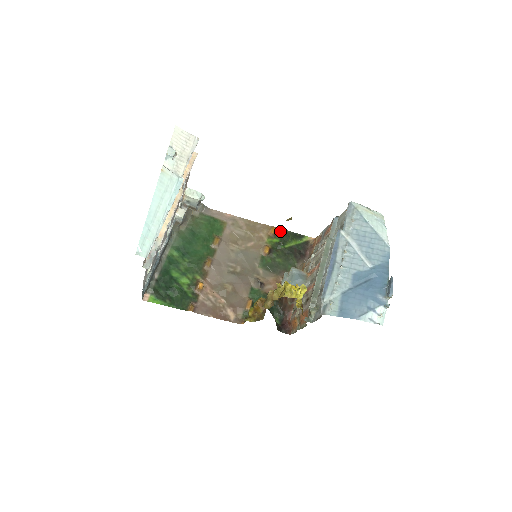
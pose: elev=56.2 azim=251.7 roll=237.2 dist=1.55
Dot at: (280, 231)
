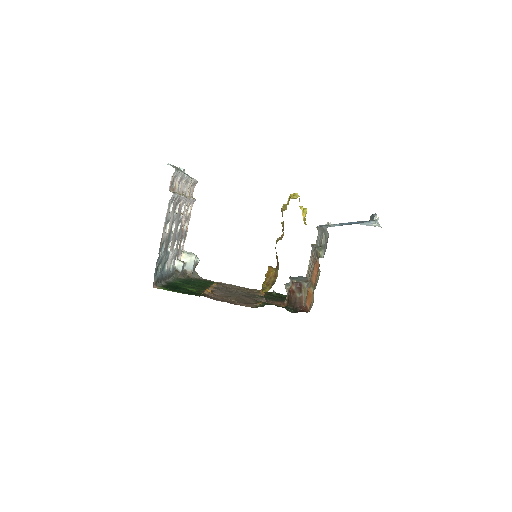
Dot at: (270, 292)
